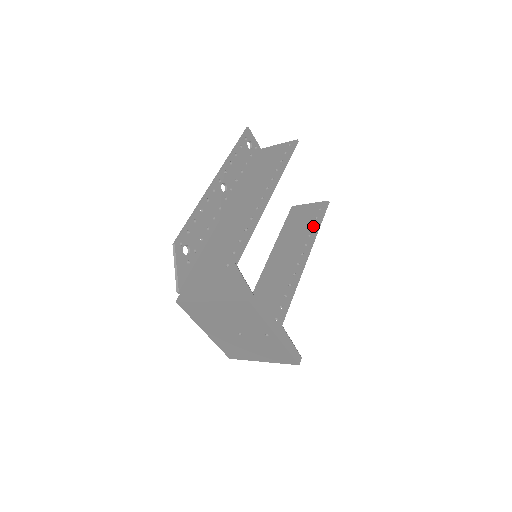
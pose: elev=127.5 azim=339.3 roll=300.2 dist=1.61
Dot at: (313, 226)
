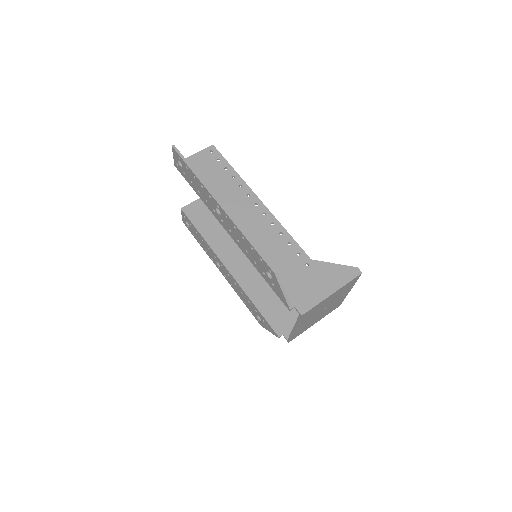
Dot at: occluded
